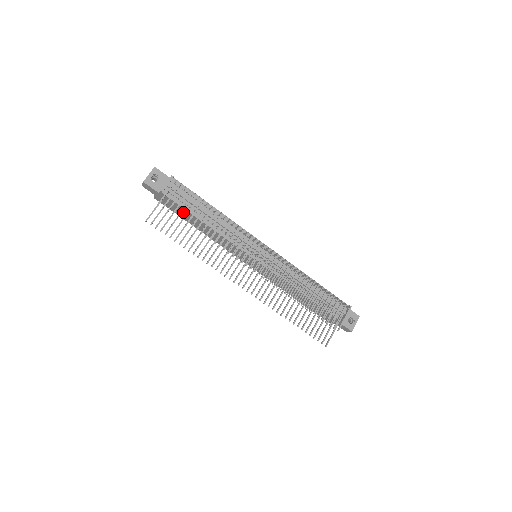
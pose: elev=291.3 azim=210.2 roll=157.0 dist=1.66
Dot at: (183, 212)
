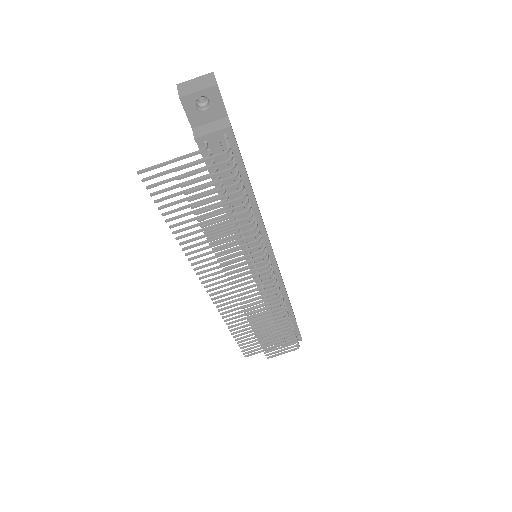
Dot at: occluded
